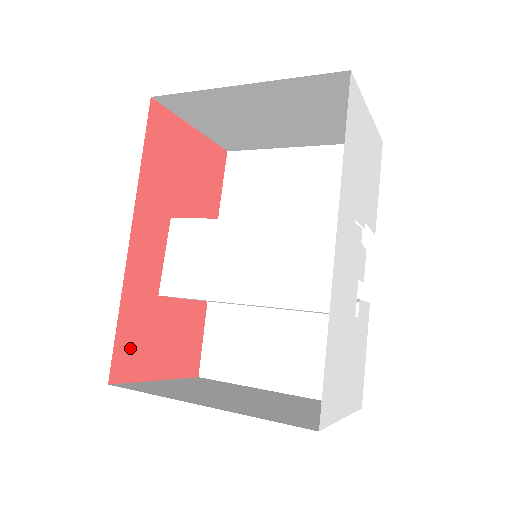
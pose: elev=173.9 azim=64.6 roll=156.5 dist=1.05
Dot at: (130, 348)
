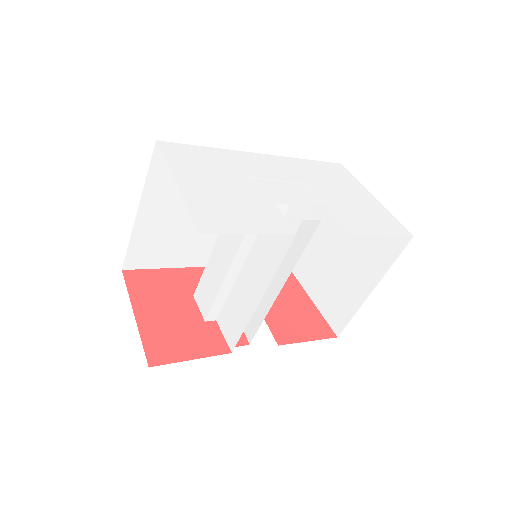
Dot at: (149, 281)
